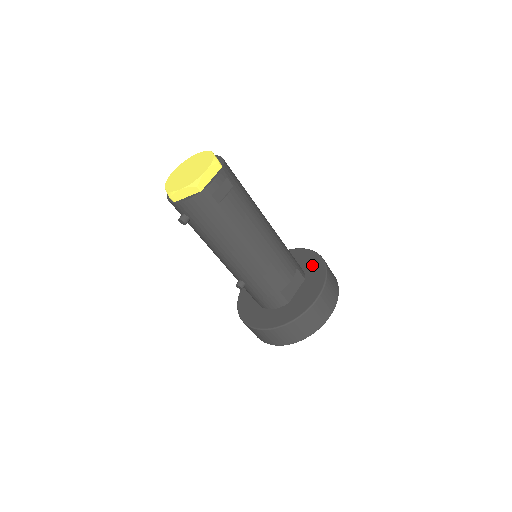
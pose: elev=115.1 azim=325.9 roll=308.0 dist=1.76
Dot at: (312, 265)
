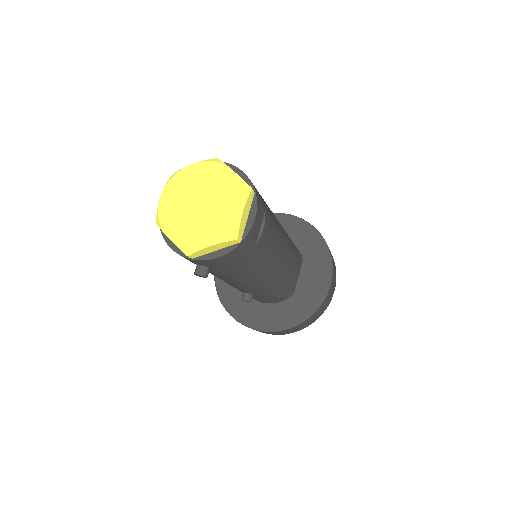
Dot at: (305, 239)
